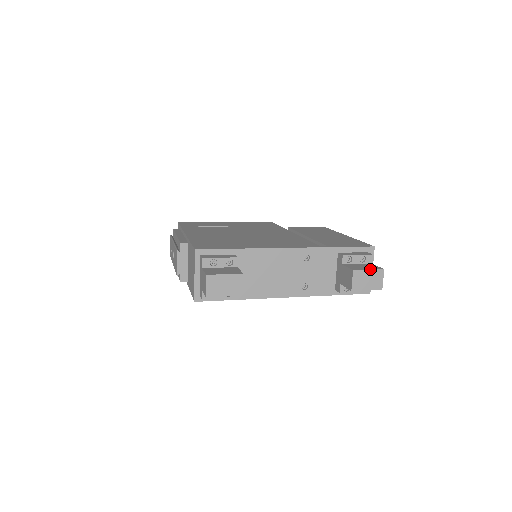
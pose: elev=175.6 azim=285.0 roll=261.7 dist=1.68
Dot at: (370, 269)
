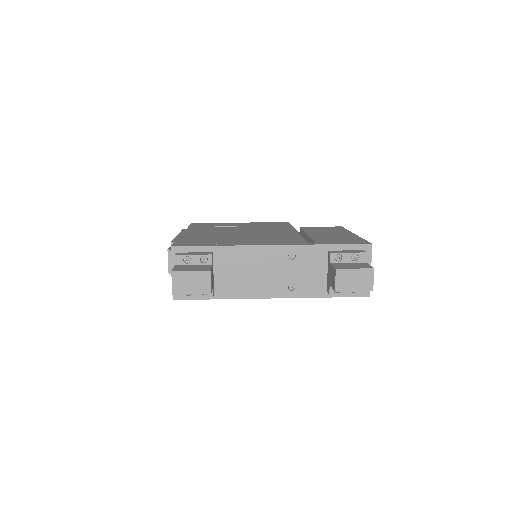
Dot at: (357, 268)
